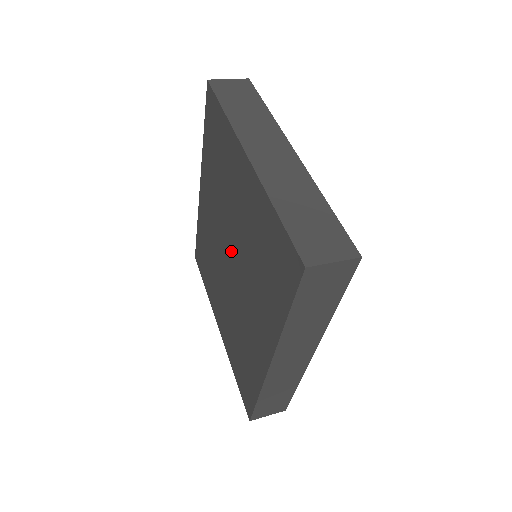
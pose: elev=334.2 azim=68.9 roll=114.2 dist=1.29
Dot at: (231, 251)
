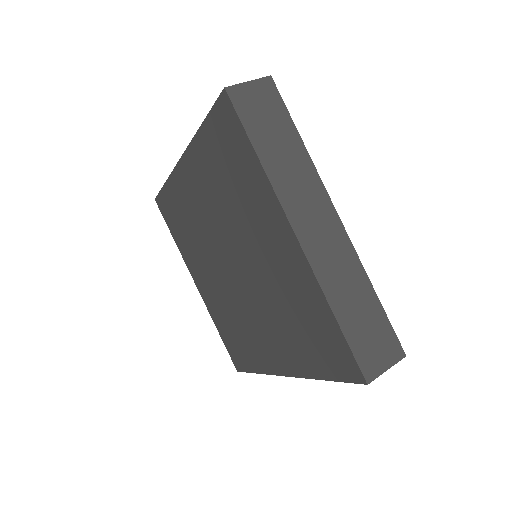
Dot at: (238, 265)
